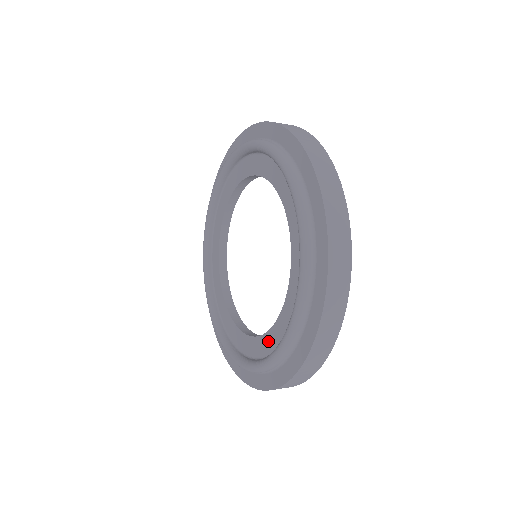
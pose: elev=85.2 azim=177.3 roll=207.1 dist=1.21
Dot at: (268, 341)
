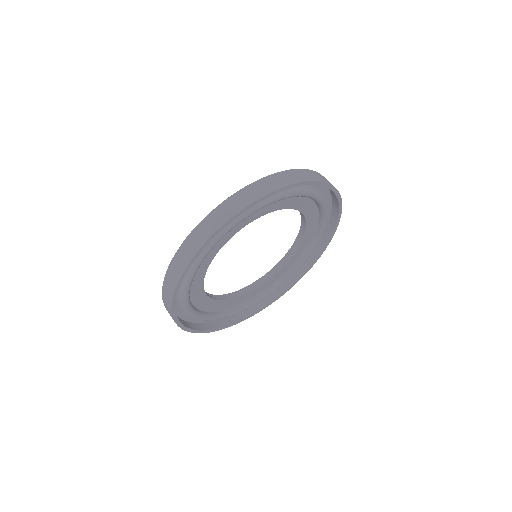
Dot at: occluded
